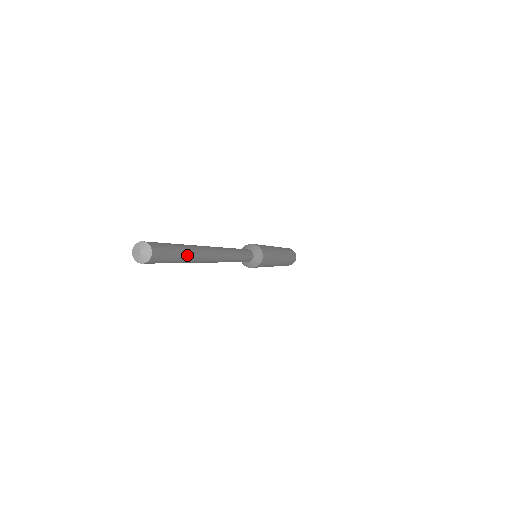
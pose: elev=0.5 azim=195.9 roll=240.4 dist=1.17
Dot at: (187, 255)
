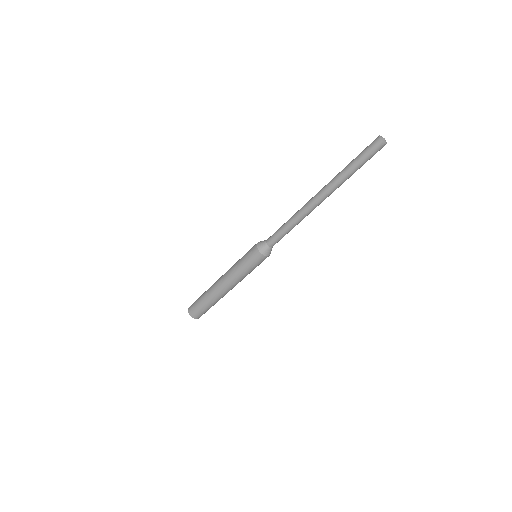
Dot at: occluded
